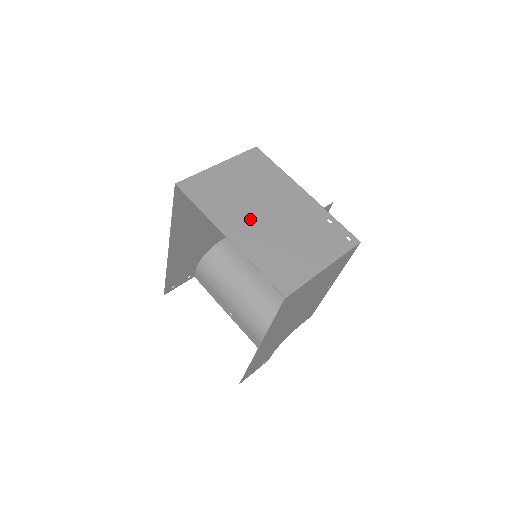
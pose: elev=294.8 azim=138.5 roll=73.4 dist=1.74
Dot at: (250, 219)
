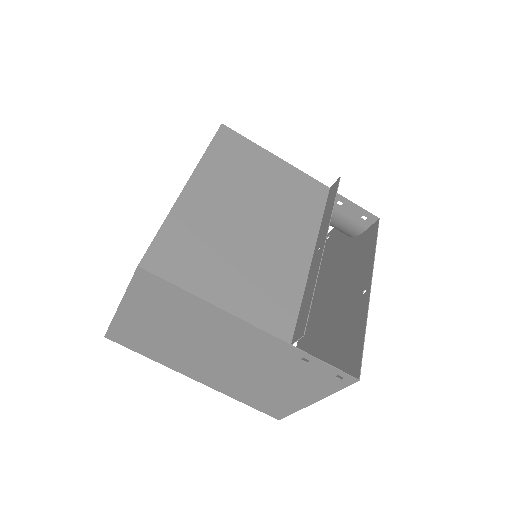
Dot at: (205, 364)
